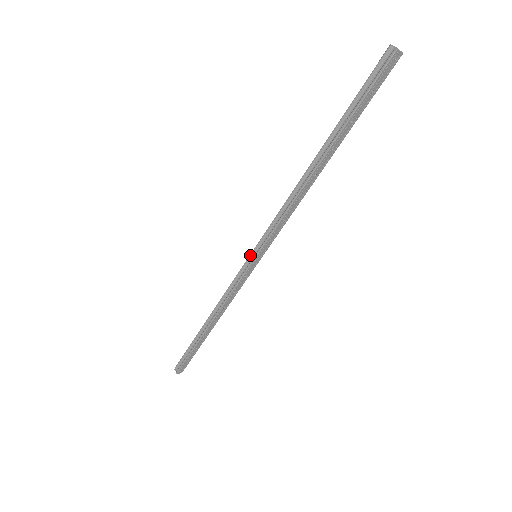
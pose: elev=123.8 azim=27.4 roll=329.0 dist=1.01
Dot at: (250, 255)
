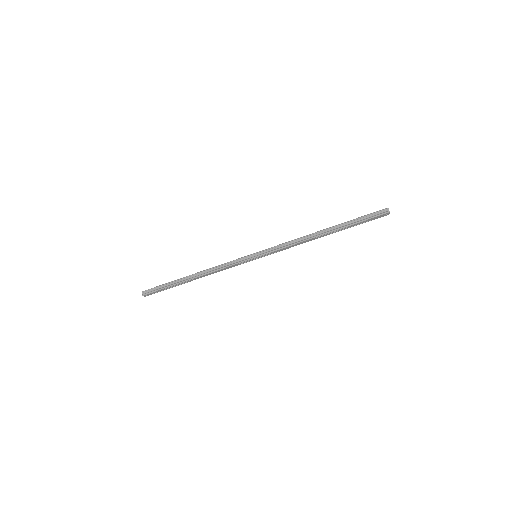
Dot at: (254, 254)
